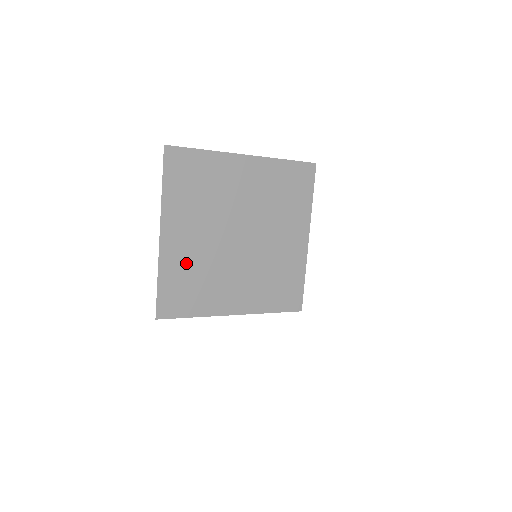
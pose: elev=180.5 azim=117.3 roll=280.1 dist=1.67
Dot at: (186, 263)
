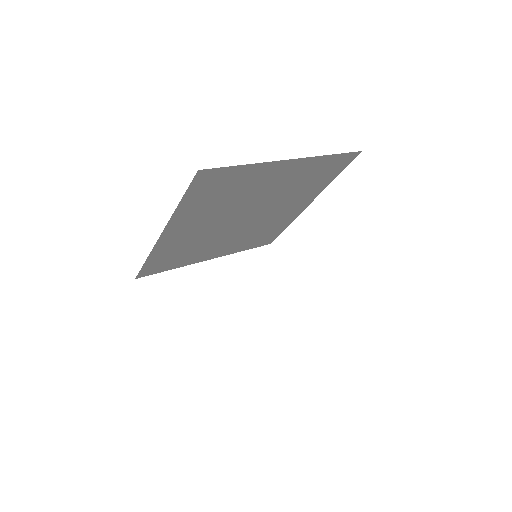
Dot at: (180, 244)
